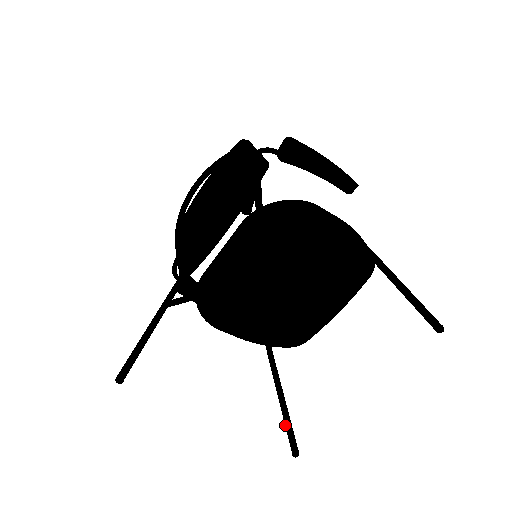
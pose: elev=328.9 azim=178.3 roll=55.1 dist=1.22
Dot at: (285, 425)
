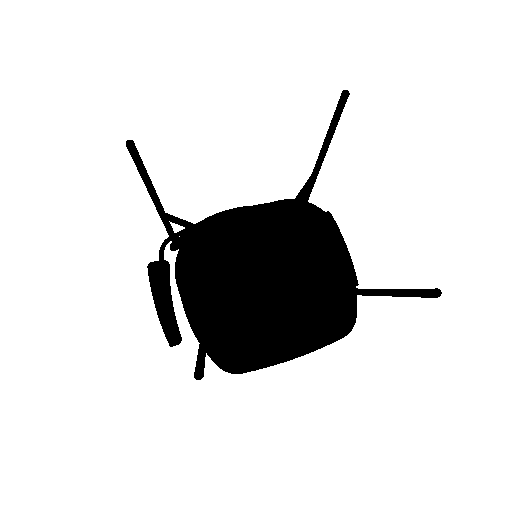
Dot at: (197, 361)
